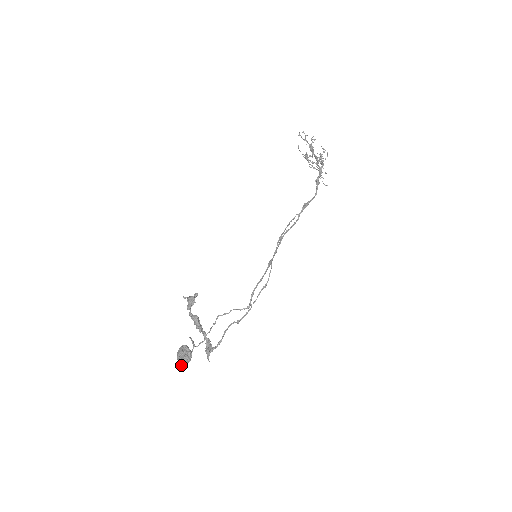
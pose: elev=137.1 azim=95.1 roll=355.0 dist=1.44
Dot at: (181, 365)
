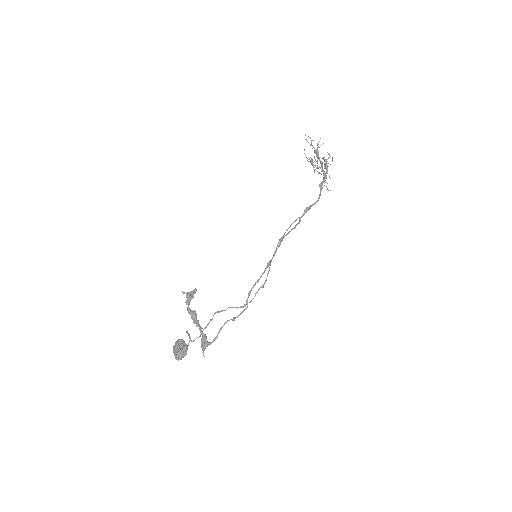
Dot at: (177, 358)
